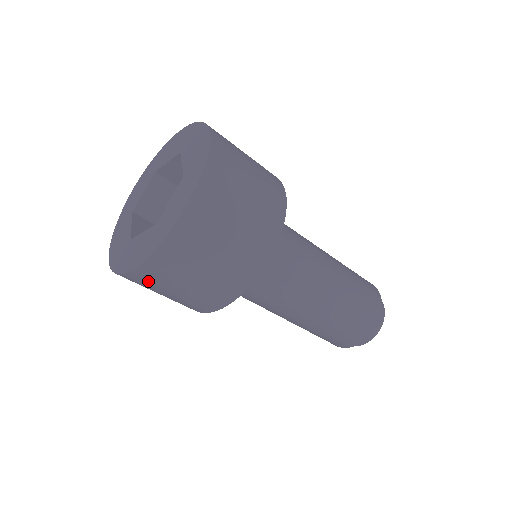
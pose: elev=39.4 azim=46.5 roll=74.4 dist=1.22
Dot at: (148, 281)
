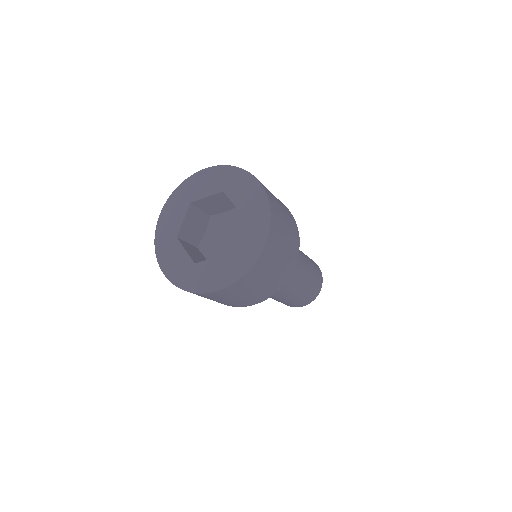
Dot at: occluded
